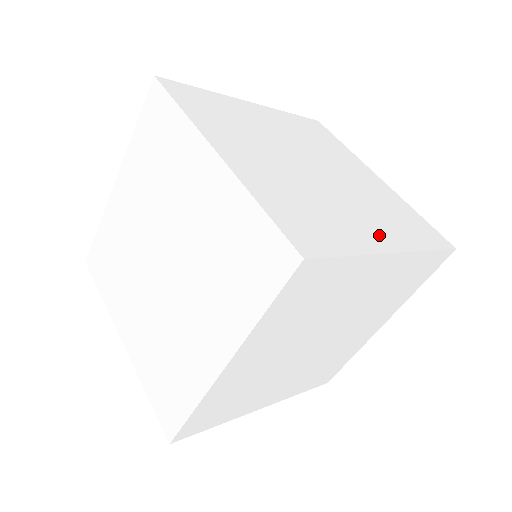
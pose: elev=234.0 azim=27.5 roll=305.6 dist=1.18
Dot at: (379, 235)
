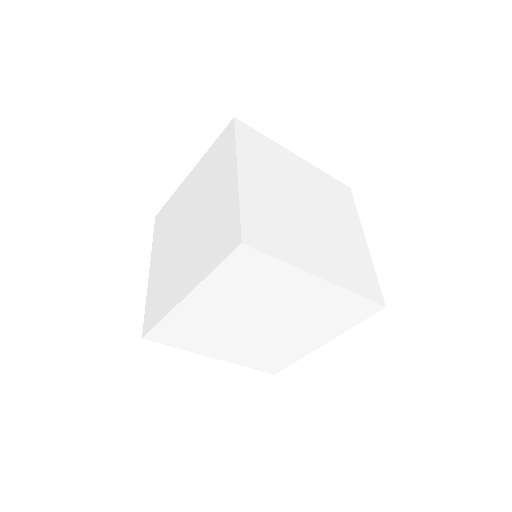
Dot at: (318, 264)
